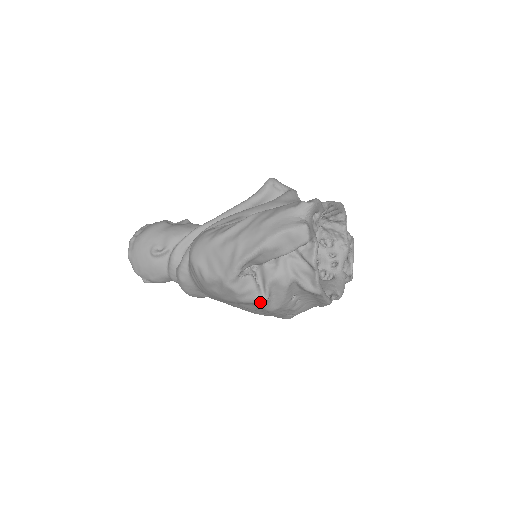
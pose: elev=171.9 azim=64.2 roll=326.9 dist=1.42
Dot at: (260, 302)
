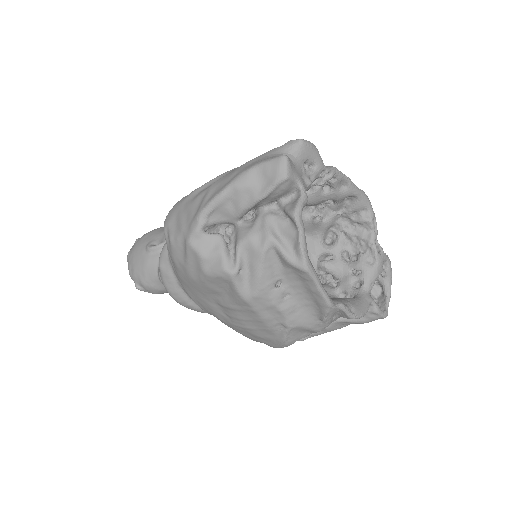
Dot at: (227, 273)
